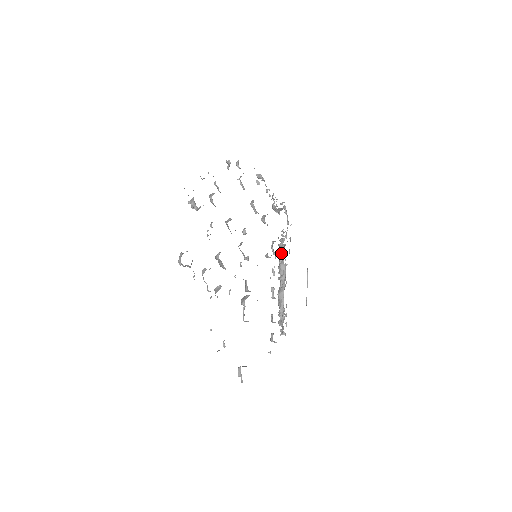
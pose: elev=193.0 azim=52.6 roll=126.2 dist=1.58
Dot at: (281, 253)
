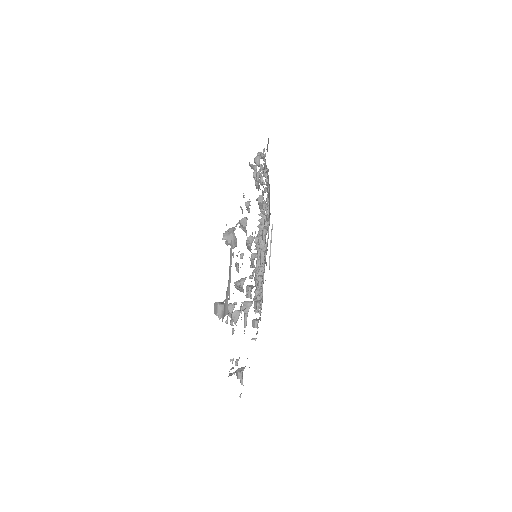
Dot at: occluded
